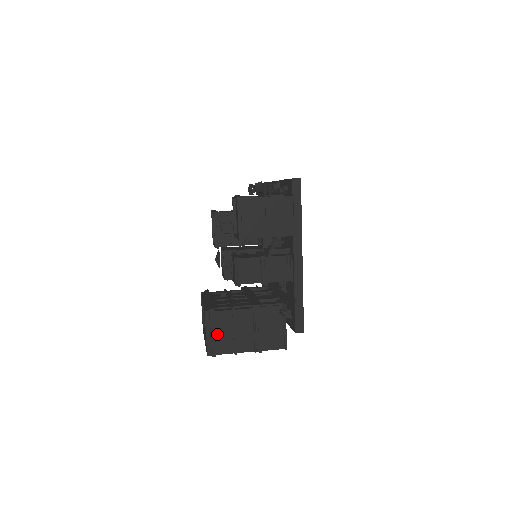
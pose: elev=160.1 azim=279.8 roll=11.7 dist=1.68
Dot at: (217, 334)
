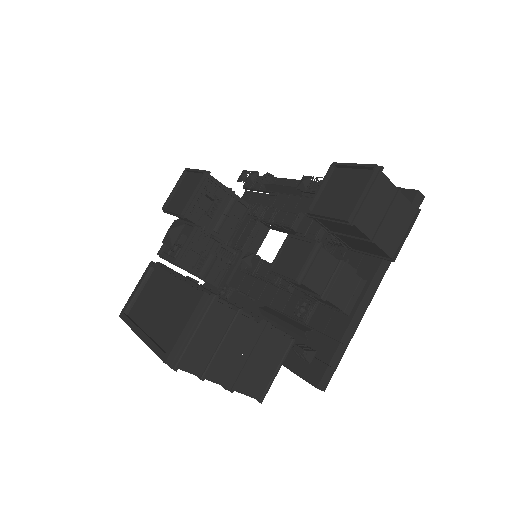
Dot at: (198, 336)
